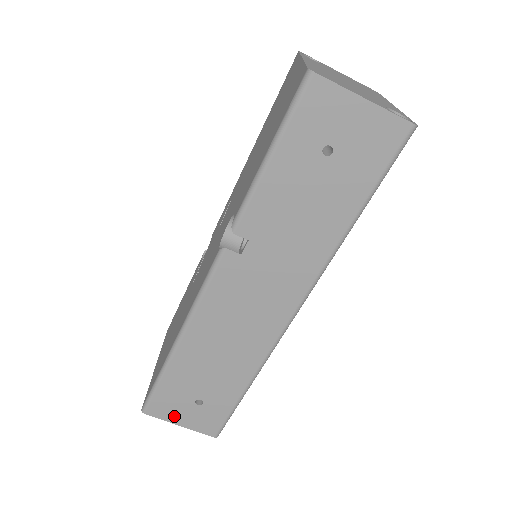
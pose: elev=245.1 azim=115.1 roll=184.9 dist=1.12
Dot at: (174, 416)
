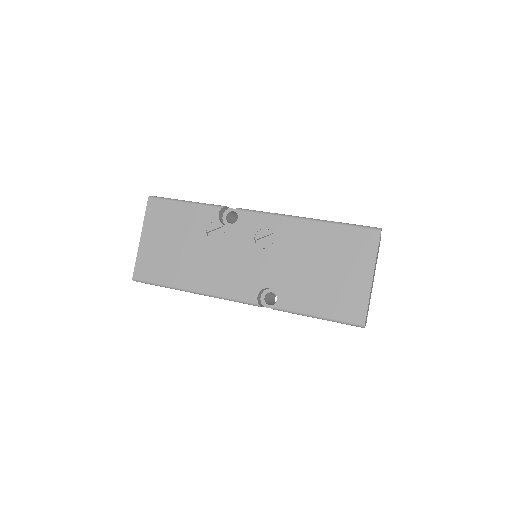
Dot at: occluded
